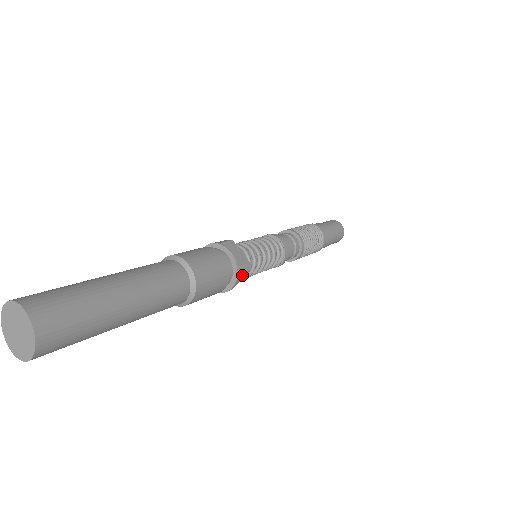
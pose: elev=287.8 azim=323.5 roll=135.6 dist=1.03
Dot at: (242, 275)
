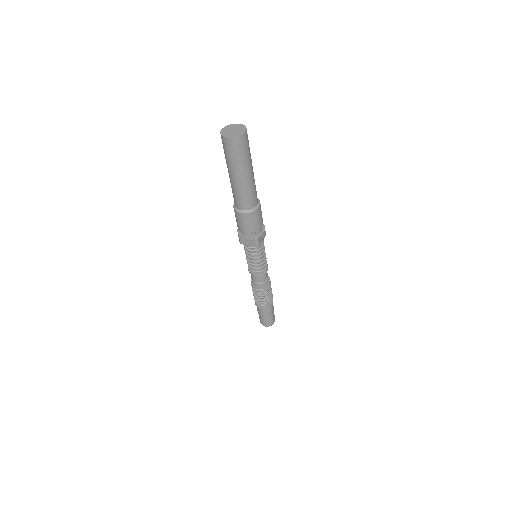
Dot at: (264, 234)
